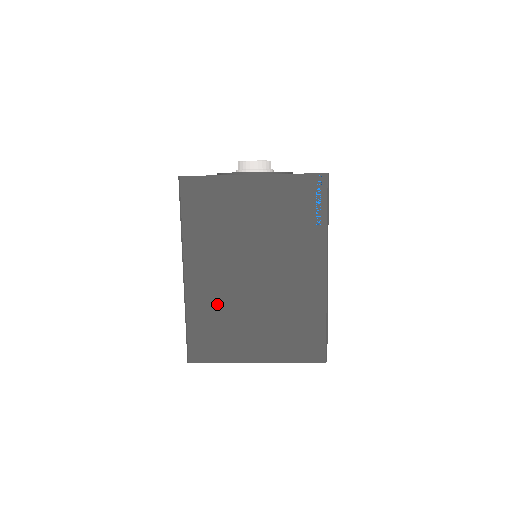
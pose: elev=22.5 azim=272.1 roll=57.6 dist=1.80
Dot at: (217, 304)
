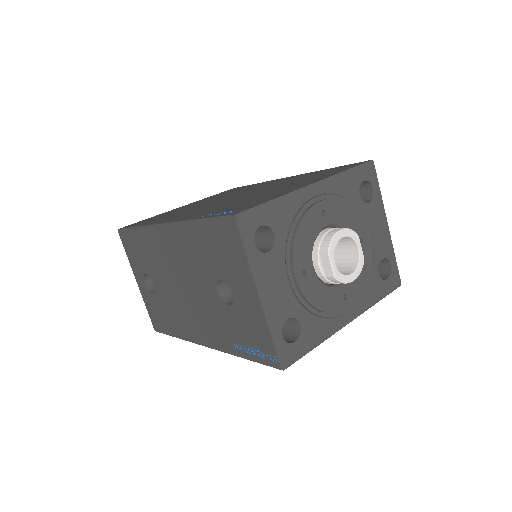
Dot at: occluded
